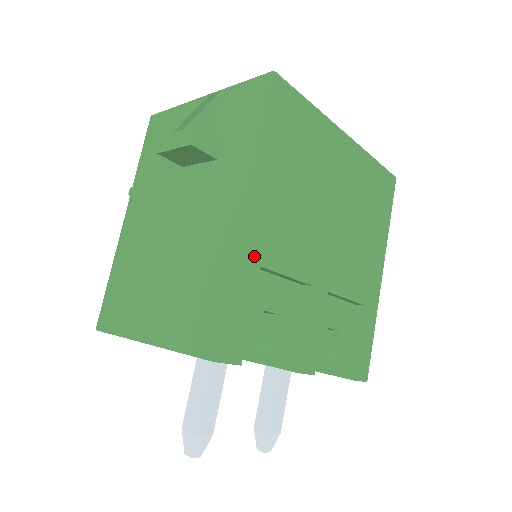
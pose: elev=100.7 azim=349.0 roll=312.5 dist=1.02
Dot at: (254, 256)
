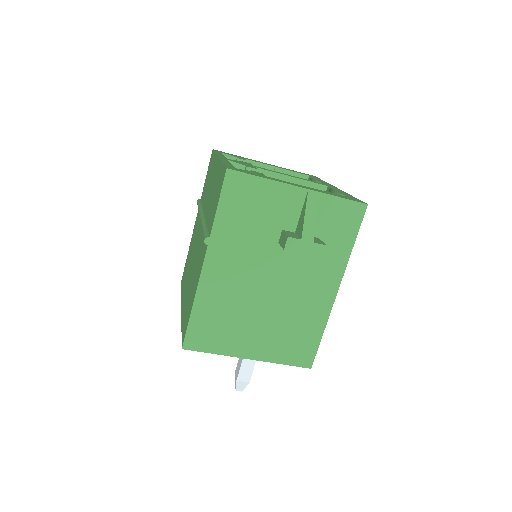
Dot at: occluded
